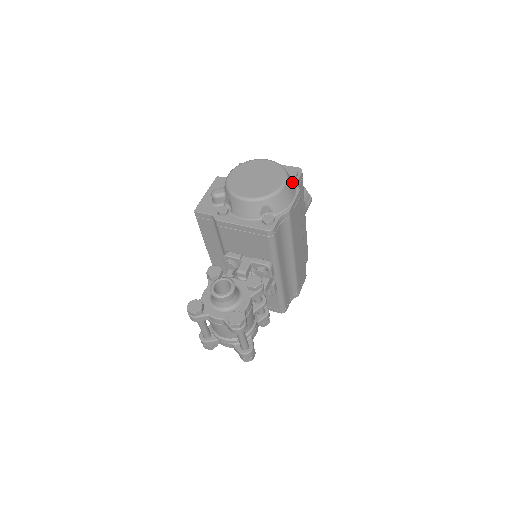
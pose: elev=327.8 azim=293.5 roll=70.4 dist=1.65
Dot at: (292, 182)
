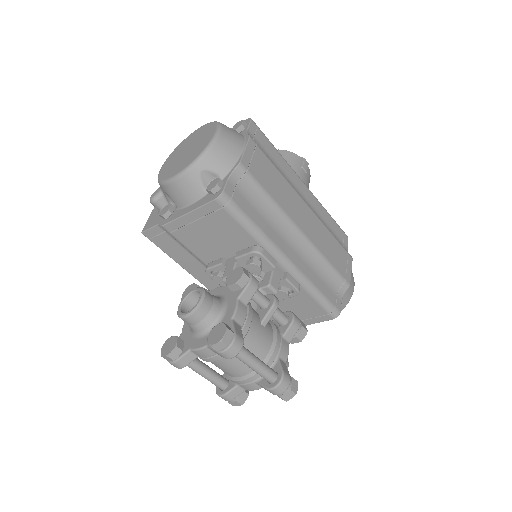
Dot at: (235, 132)
